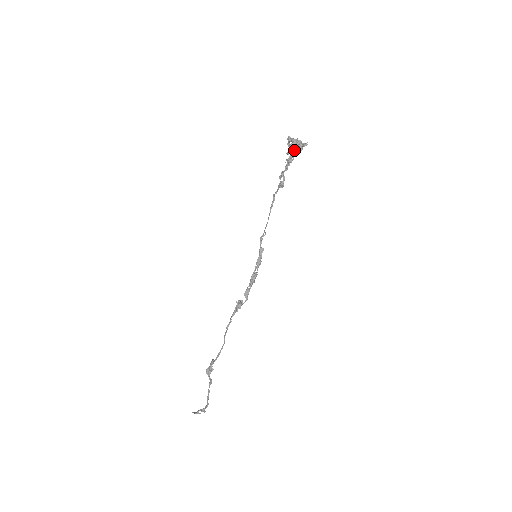
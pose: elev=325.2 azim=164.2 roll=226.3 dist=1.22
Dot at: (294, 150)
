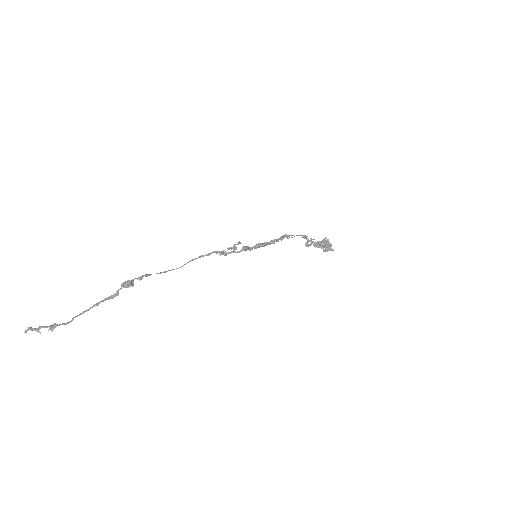
Dot at: (327, 242)
